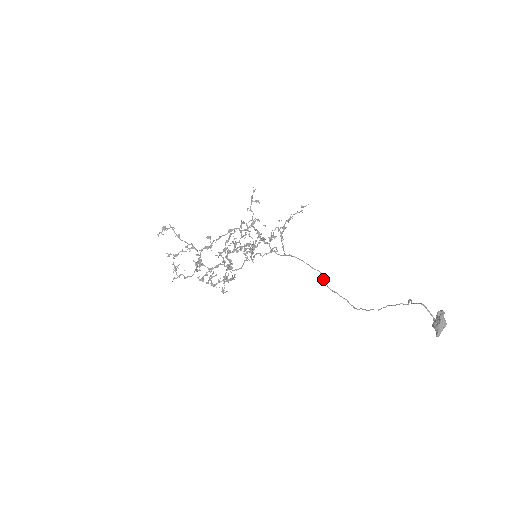
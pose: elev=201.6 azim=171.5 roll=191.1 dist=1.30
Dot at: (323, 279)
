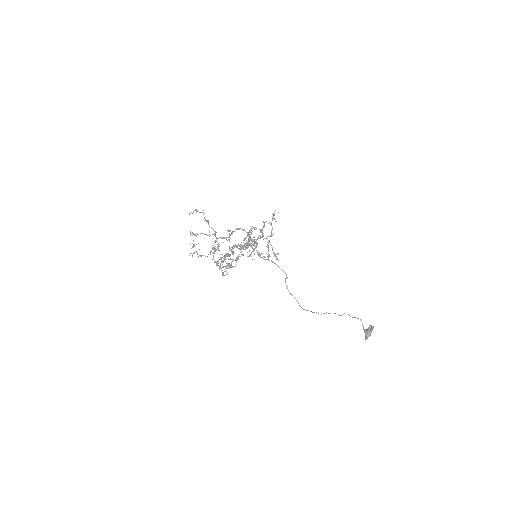
Dot at: occluded
